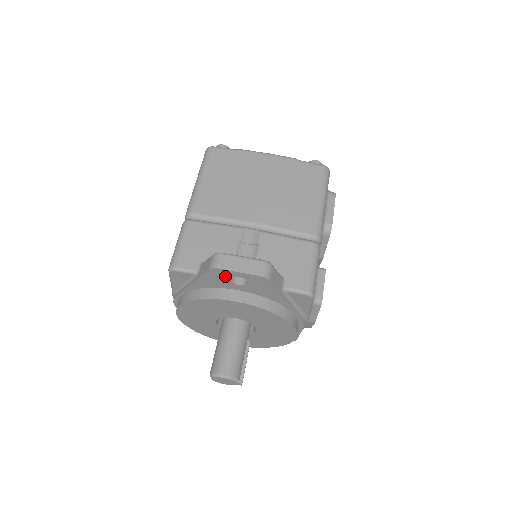
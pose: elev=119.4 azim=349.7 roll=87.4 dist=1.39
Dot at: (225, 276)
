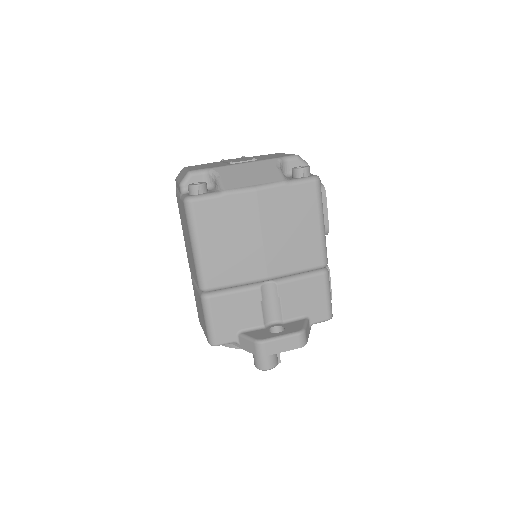
Dot at: occluded
